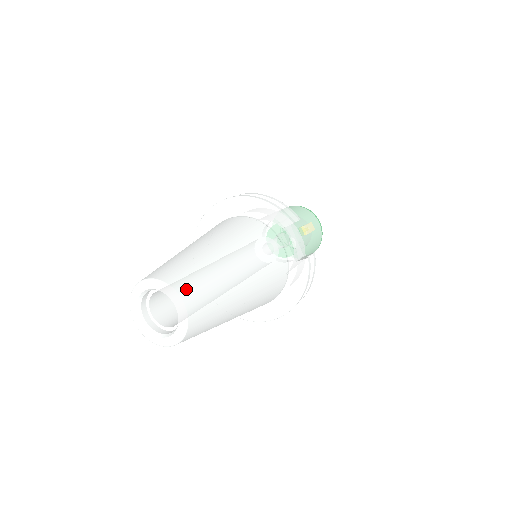
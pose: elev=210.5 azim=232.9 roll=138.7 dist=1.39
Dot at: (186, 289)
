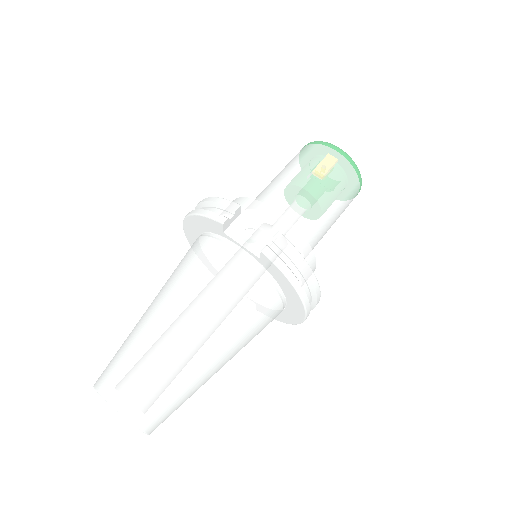
Dot at: (112, 387)
